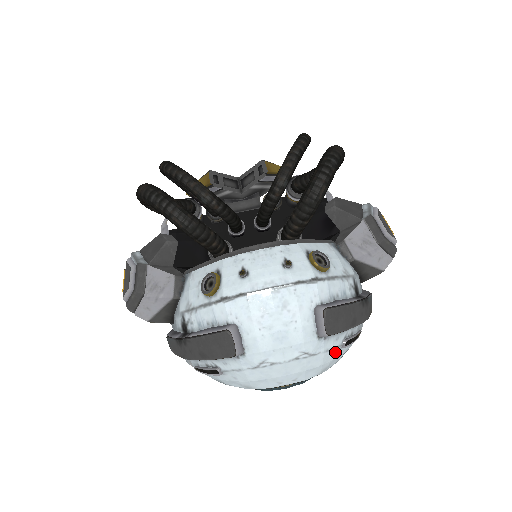
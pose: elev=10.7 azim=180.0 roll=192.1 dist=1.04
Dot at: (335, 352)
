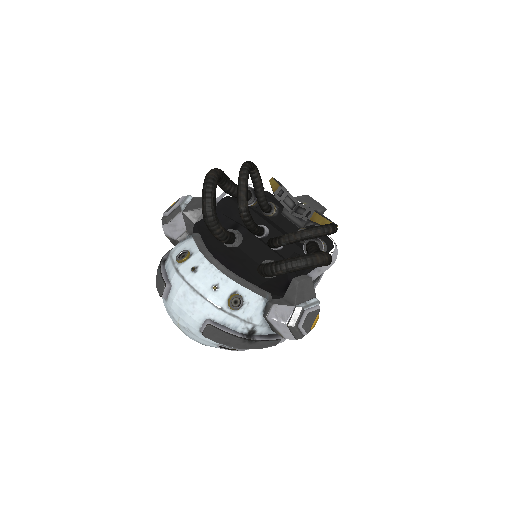
Dot at: (212, 344)
